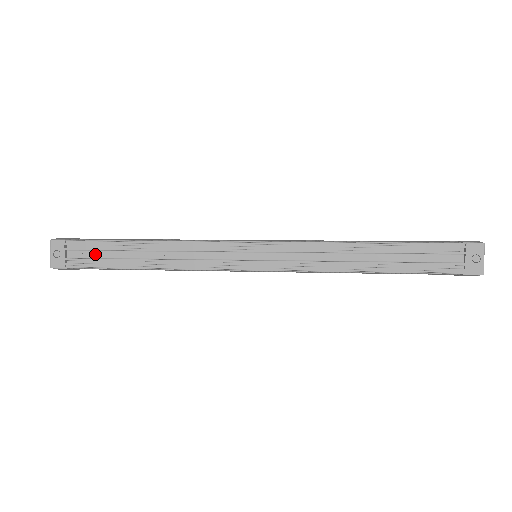
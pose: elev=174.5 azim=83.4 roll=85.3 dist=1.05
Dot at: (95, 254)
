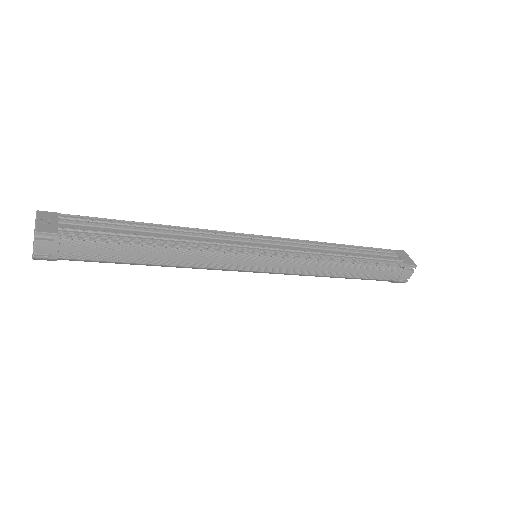
Dot at: (95, 229)
